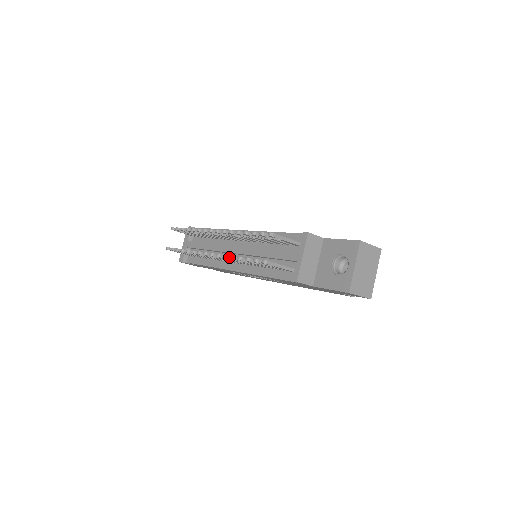
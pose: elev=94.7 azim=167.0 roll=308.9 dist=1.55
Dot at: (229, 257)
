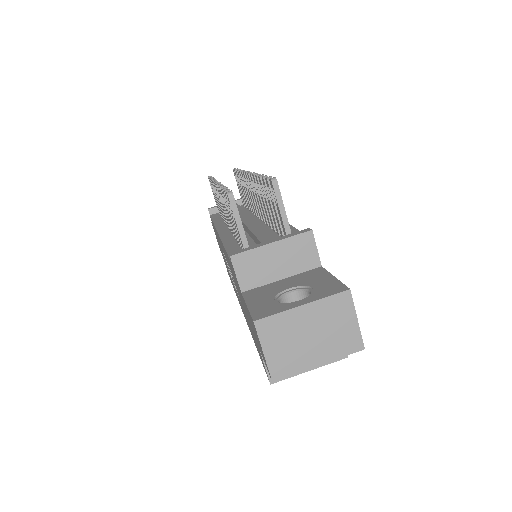
Dot at: occluded
